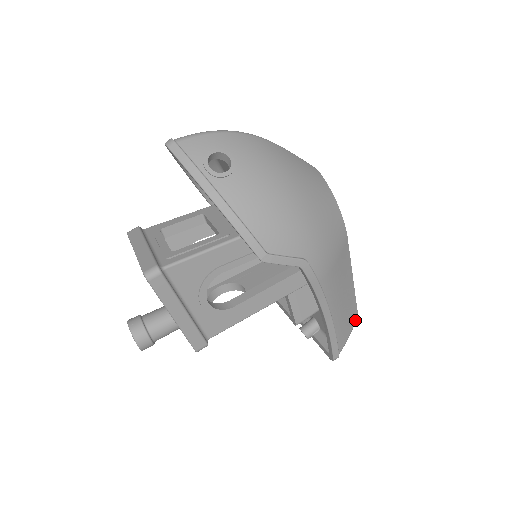
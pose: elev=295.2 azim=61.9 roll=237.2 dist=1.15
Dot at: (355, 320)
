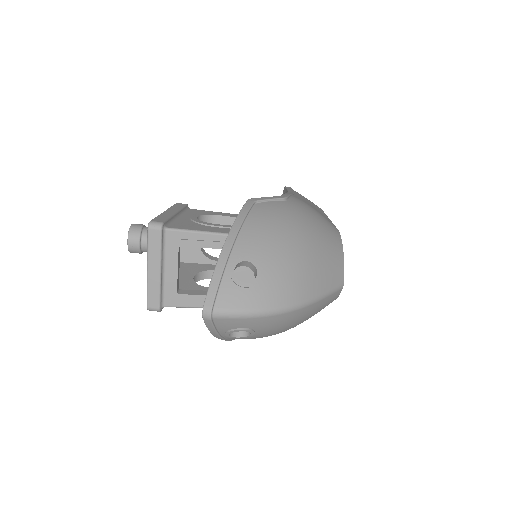
Dot at: occluded
